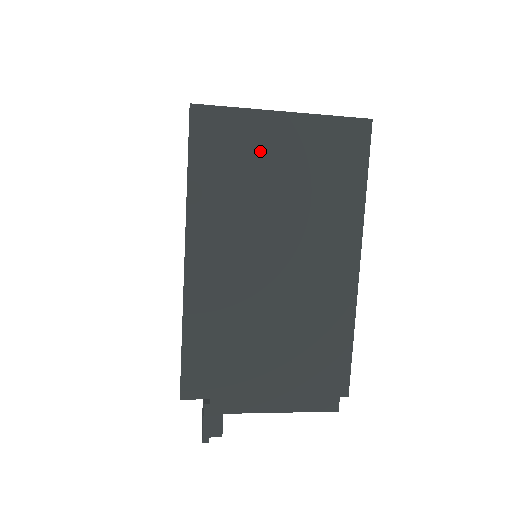
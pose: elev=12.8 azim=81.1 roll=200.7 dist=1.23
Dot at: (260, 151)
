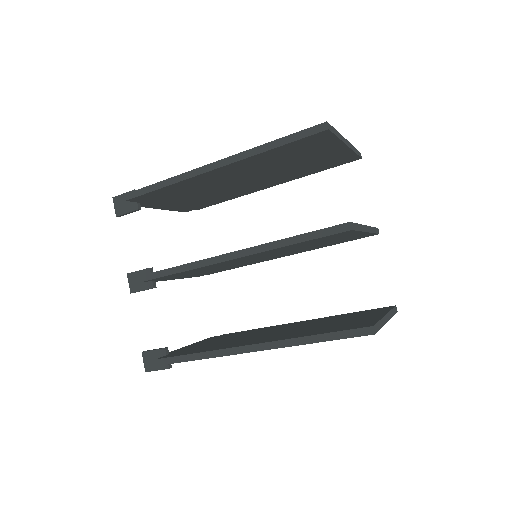
Dot at: occluded
